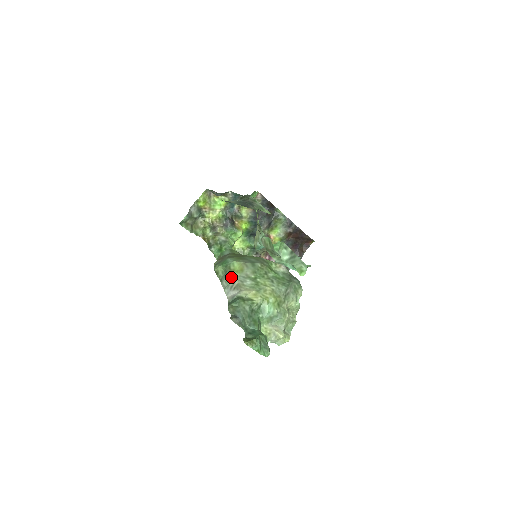
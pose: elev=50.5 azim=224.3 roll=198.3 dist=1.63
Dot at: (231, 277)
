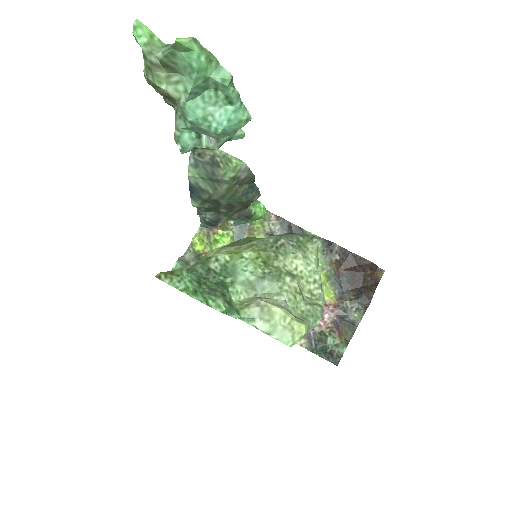
Dot at: occluded
